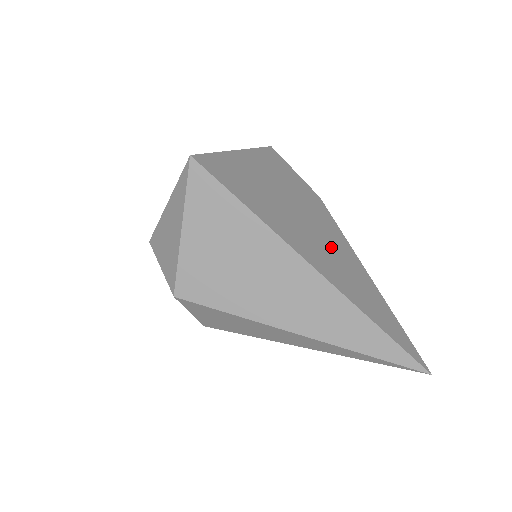
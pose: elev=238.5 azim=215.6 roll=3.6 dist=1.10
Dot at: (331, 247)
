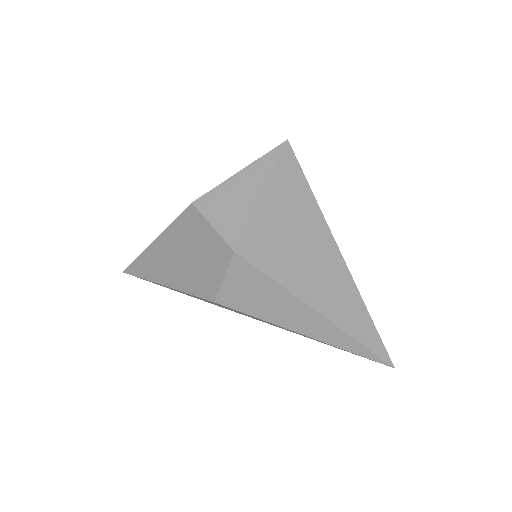
Dot at: occluded
